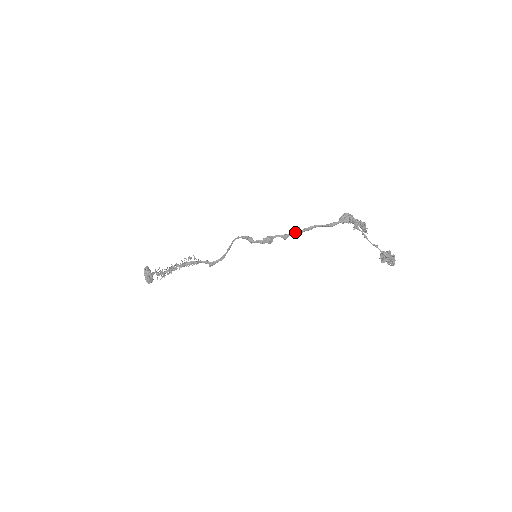
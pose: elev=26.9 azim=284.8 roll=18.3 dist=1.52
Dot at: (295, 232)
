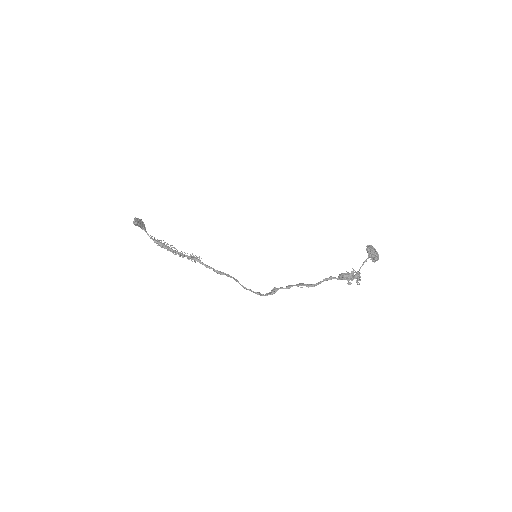
Dot at: occluded
